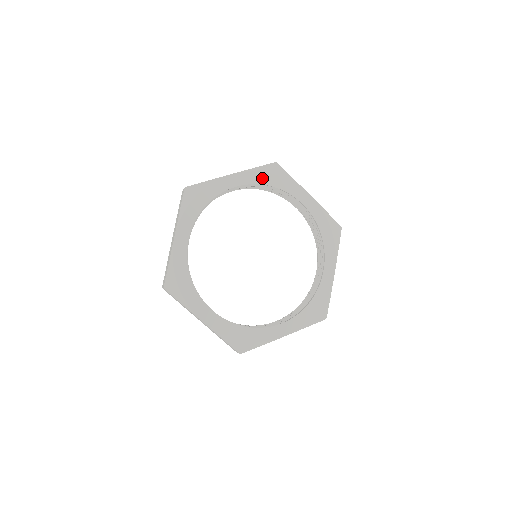
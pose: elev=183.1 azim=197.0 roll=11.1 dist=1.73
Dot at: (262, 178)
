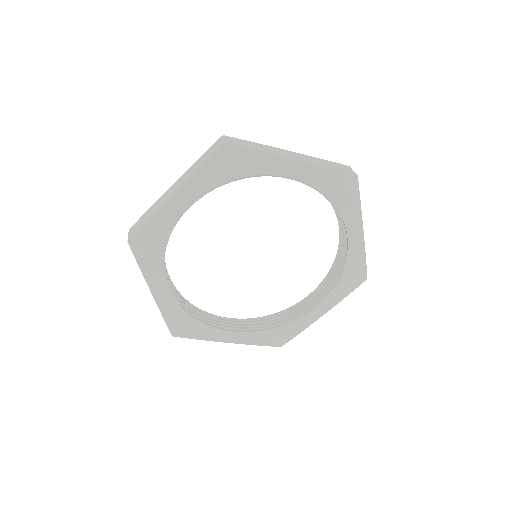
Dot at: (326, 184)
